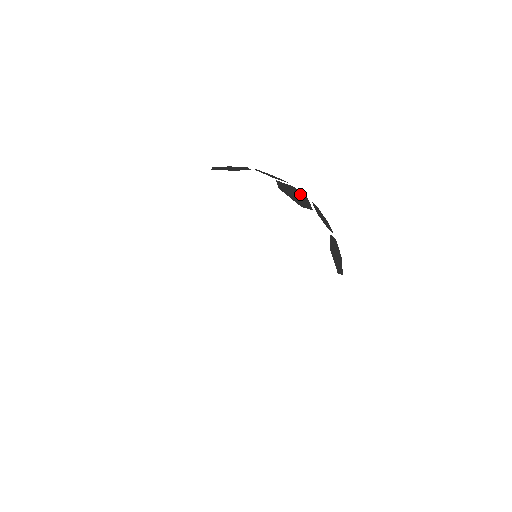
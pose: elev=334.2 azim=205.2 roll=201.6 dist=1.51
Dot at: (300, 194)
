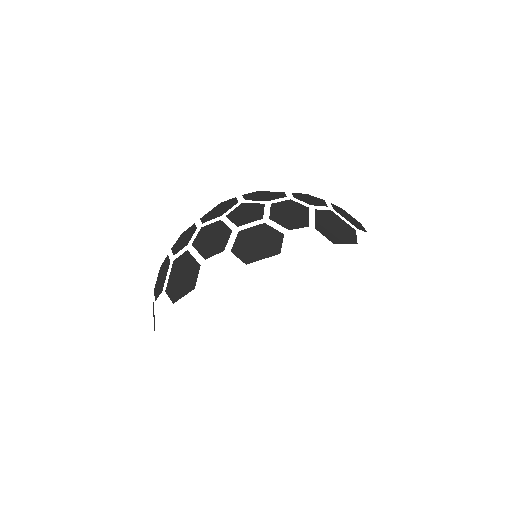
Dot at: (329, 216)
